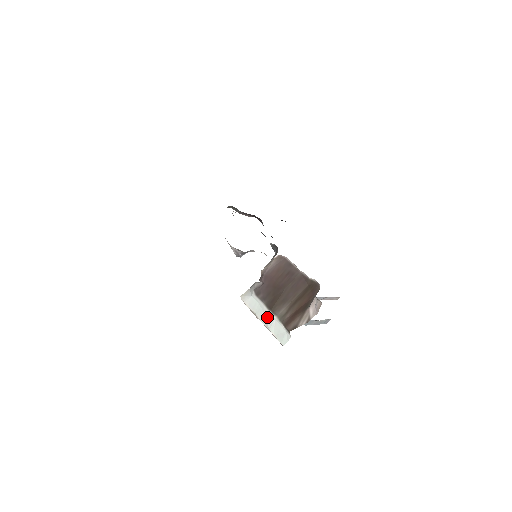
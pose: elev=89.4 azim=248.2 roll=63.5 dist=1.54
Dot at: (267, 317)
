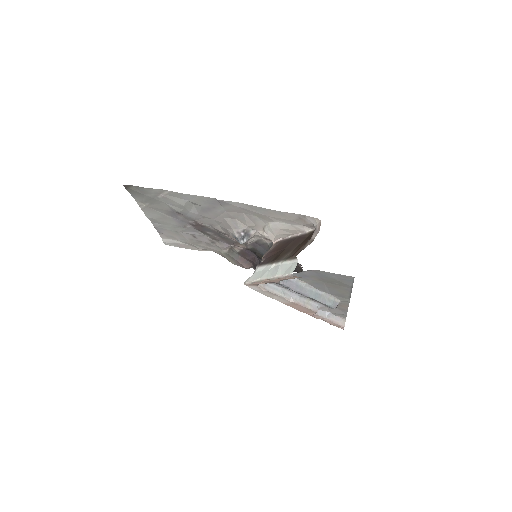
Dot at: (272, 270)
